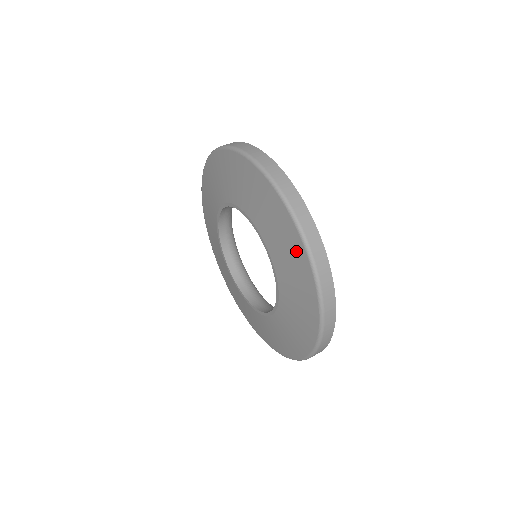
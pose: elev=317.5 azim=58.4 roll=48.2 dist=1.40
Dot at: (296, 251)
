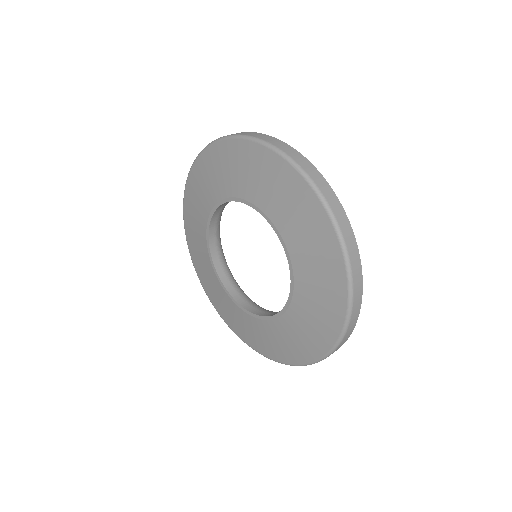
Dot at: (324, 238)
